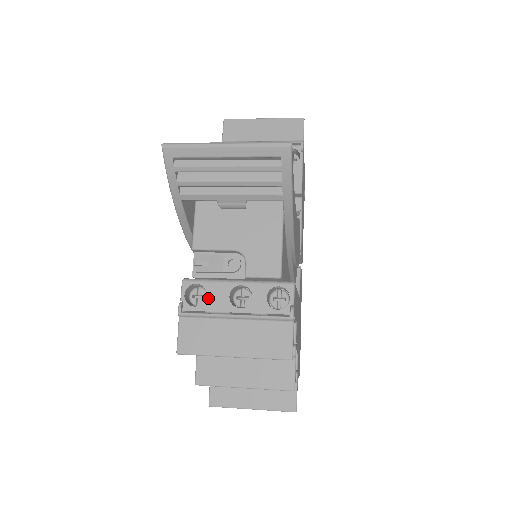
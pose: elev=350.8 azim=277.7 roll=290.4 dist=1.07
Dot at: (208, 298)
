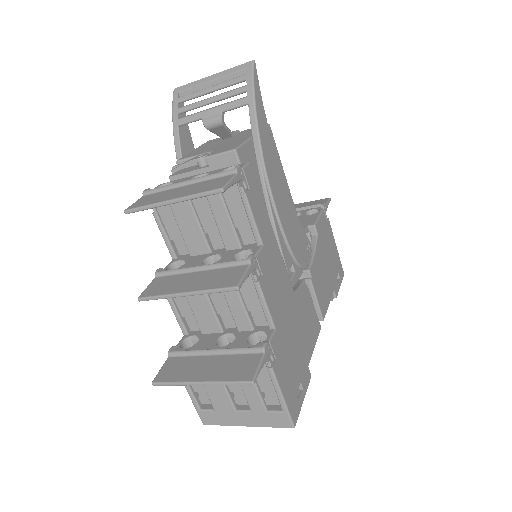
Dot at: occluded
